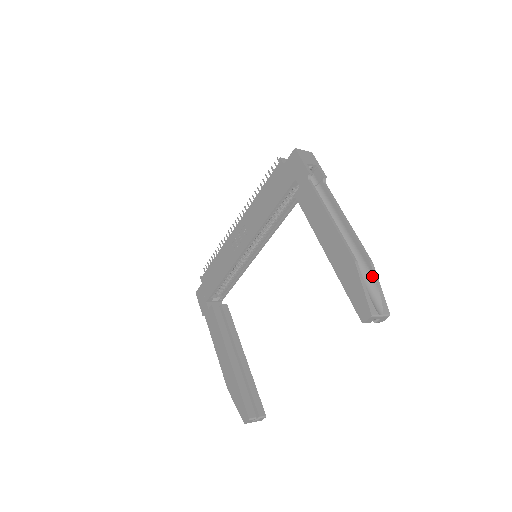
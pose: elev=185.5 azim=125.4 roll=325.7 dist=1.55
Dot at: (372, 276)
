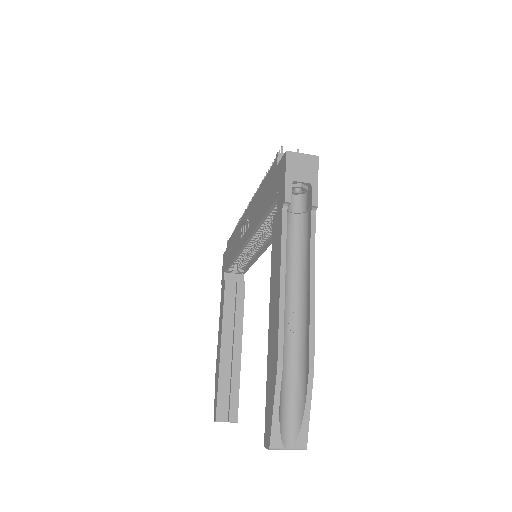
Dot at: (305, 387)
